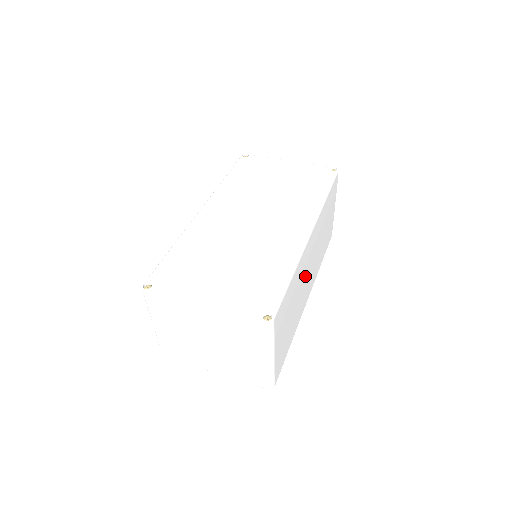
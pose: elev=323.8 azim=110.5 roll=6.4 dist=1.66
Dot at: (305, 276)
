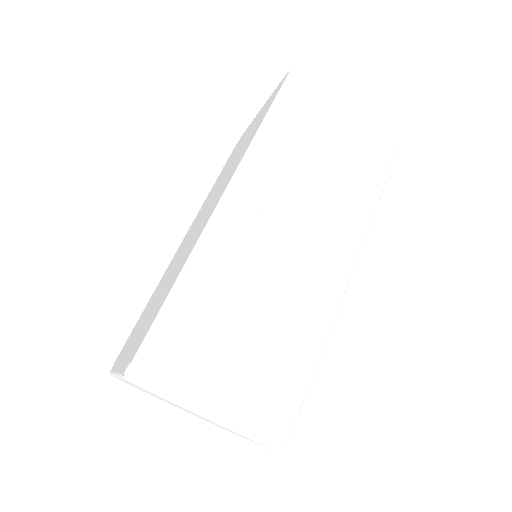
Dot at: (272, 255)
